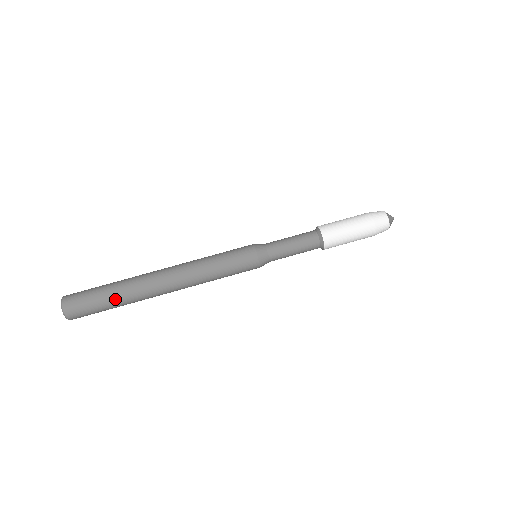
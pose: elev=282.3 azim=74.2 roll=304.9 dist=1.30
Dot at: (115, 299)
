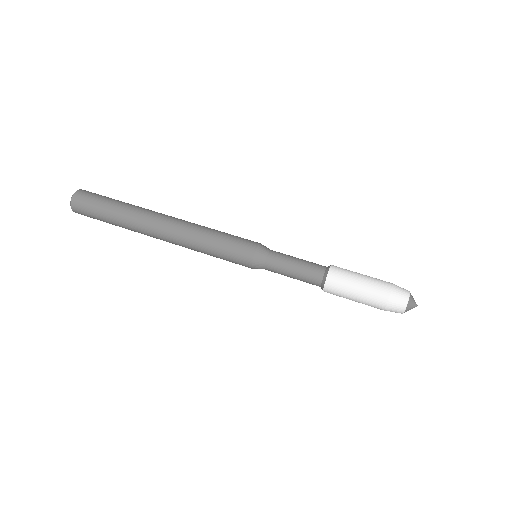
Dot at: (115, 215)
